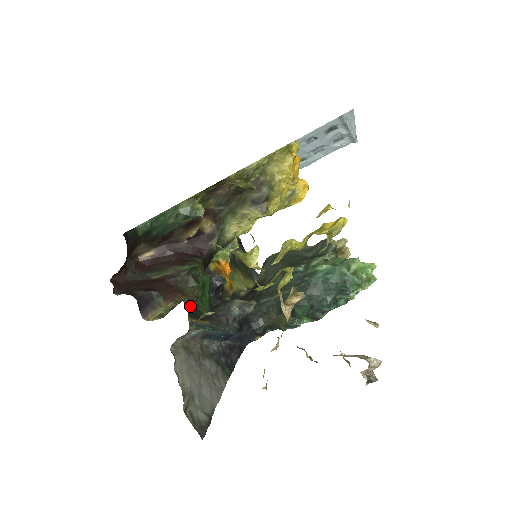
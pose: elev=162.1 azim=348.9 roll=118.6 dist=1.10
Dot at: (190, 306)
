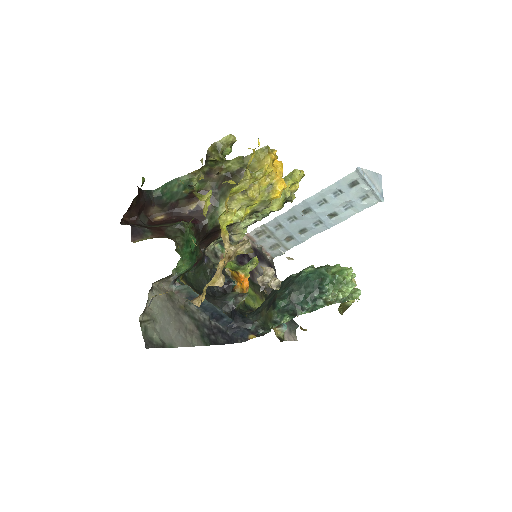
Dot at: (190, 278)
